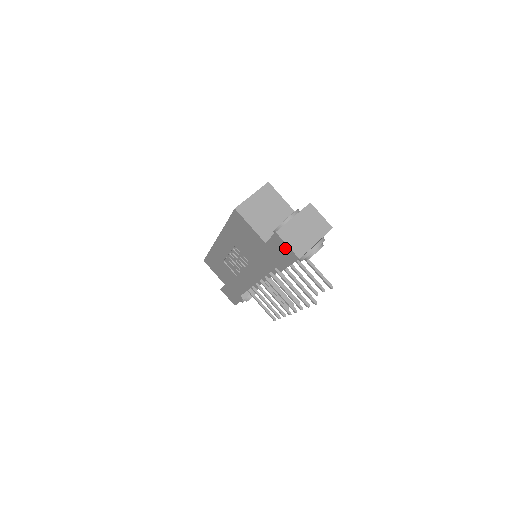
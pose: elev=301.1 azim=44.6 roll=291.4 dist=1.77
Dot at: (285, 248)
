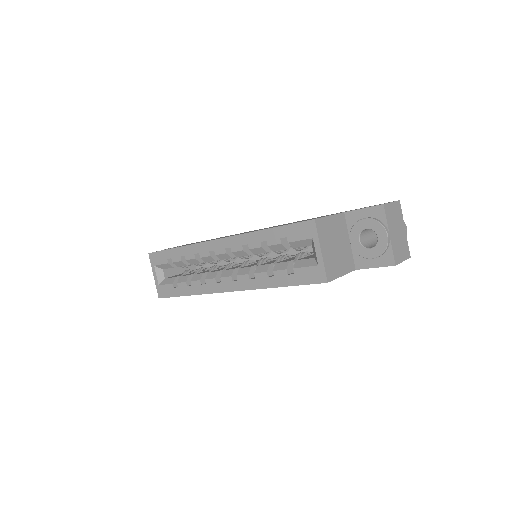
Dot at: occluded
